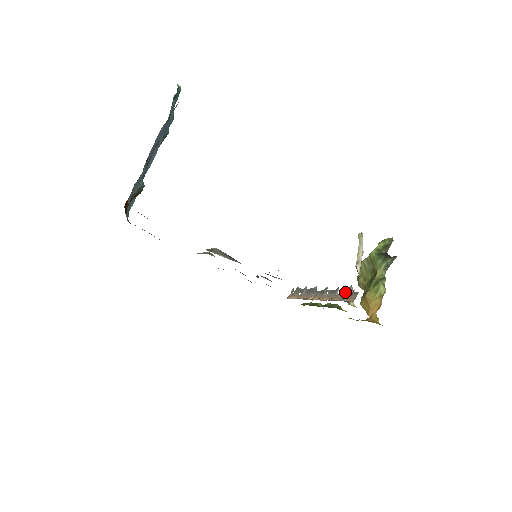
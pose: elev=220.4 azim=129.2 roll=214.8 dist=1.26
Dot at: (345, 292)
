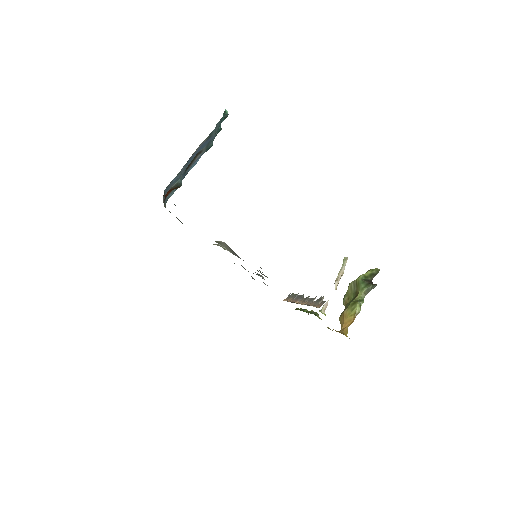
Dot at: (318, 300)
